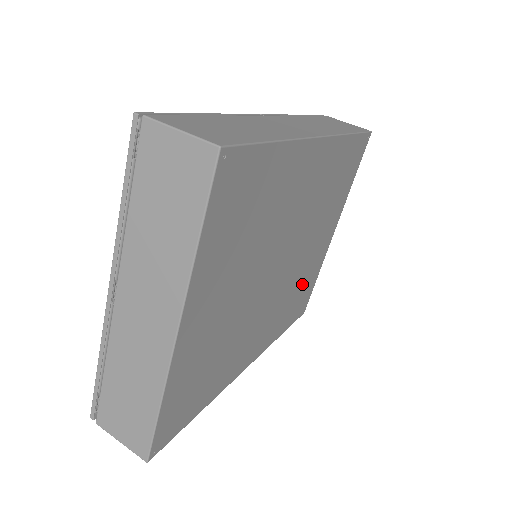
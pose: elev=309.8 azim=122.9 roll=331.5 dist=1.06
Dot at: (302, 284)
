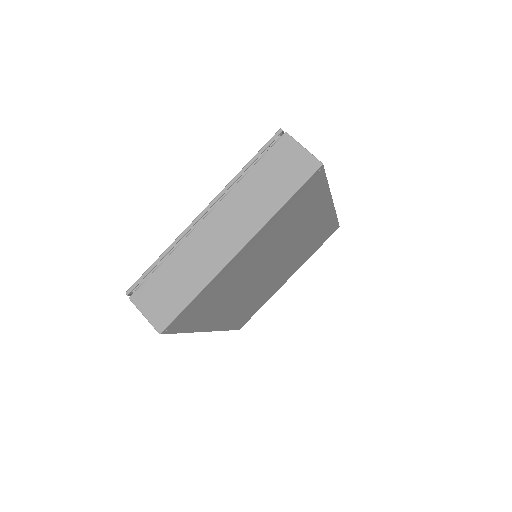
Dot at: (258, 300)
